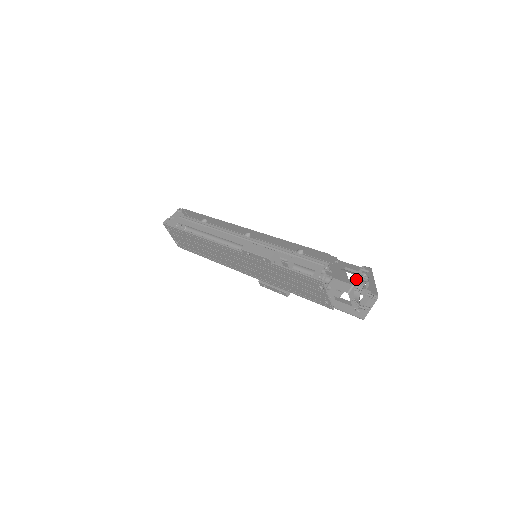
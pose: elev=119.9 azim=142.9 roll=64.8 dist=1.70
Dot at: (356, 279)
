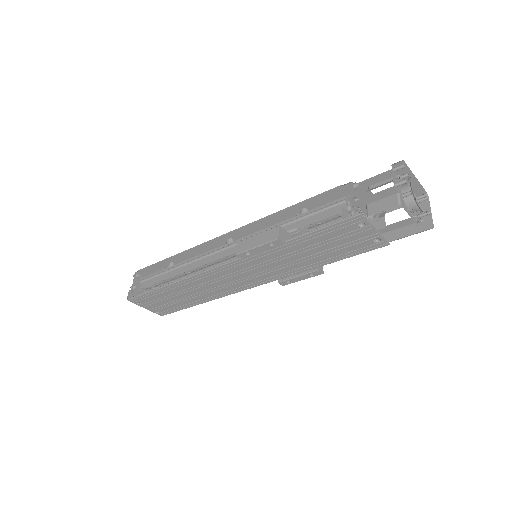
Dot at: (397, 182)
